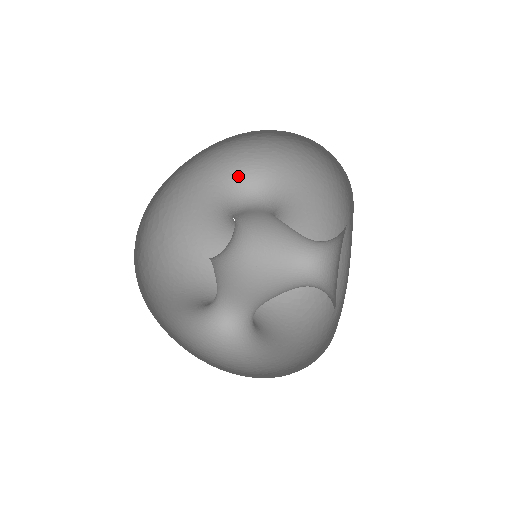
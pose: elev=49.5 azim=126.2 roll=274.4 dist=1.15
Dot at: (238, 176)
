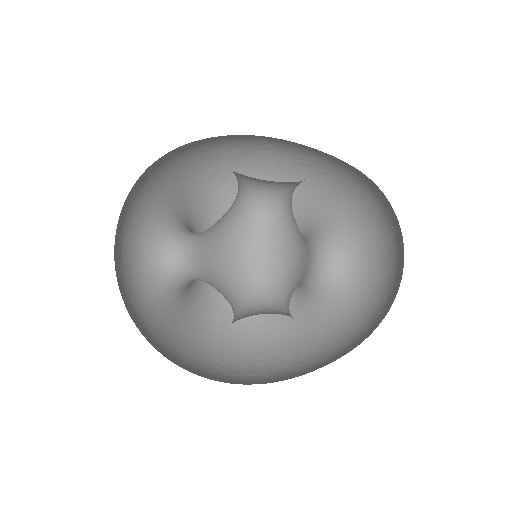
Dot at: (292, 182)
